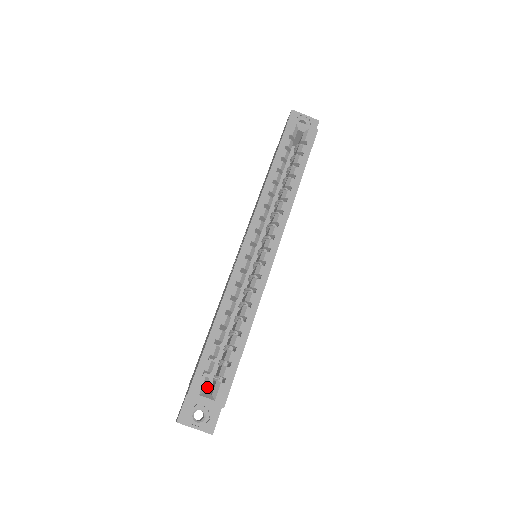
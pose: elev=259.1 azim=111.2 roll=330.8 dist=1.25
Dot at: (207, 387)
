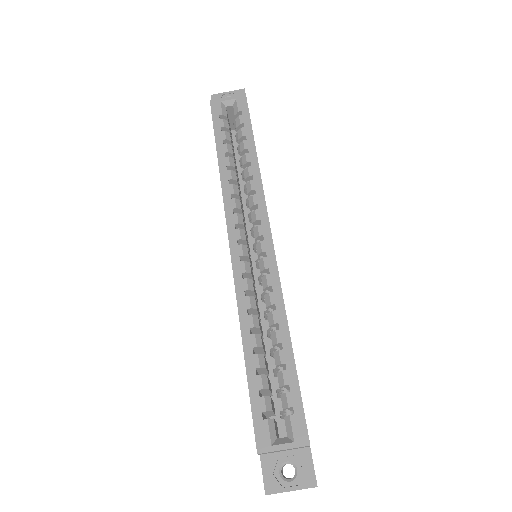
Dot at: (282, 432)
